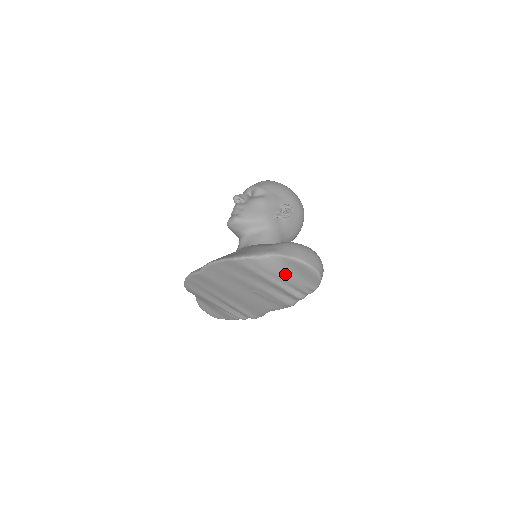
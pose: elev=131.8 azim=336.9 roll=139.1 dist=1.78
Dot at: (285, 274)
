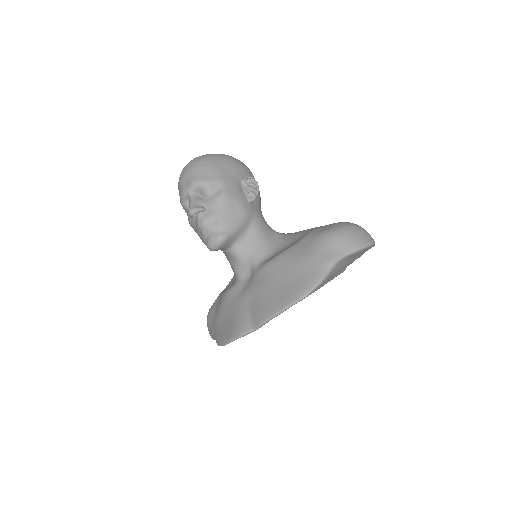
Dot at: (343, 266)
